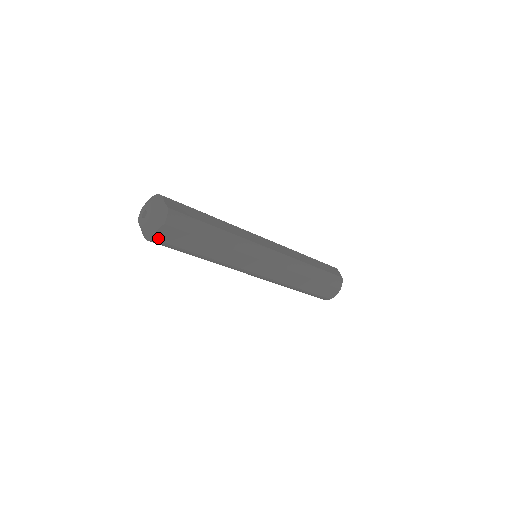
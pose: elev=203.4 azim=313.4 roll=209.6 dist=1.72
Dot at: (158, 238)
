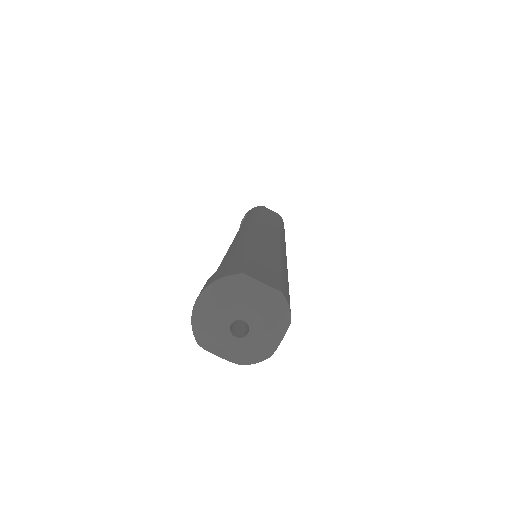
Dot at: occluded
